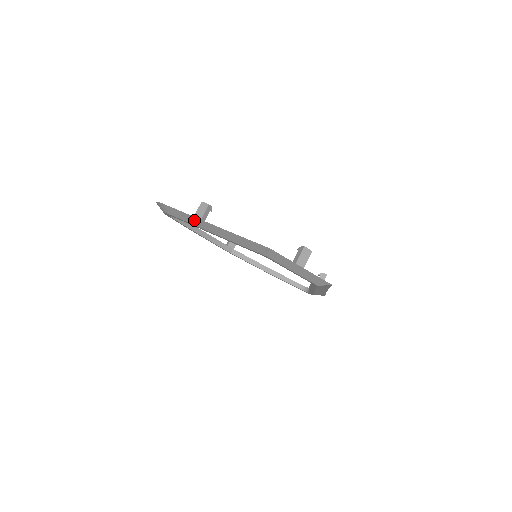
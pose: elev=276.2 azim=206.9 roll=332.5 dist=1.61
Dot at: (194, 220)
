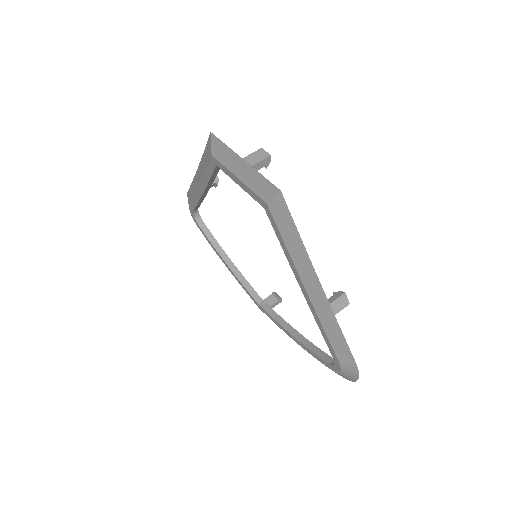
Dot at: (194, 185)
